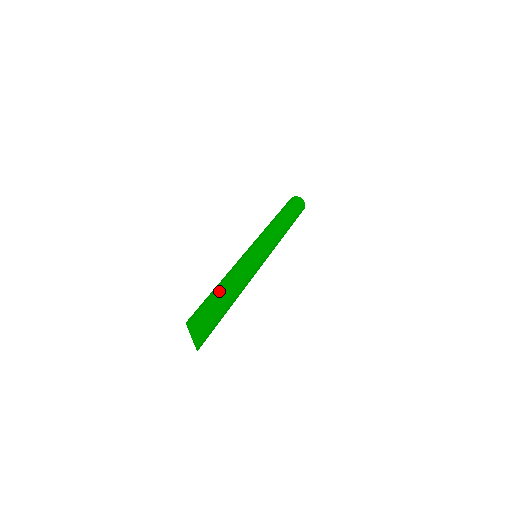
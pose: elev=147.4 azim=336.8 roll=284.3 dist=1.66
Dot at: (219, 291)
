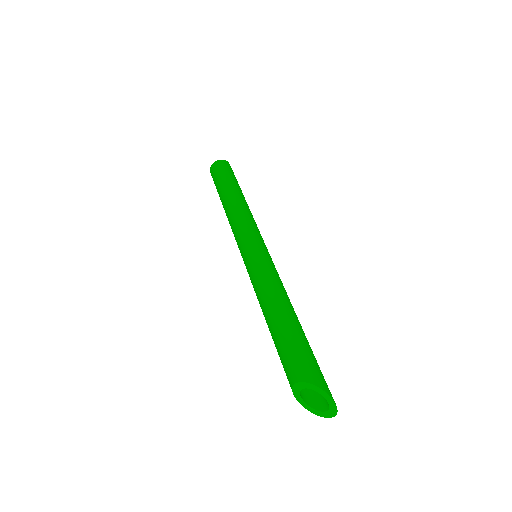
Dot at: (298, 325)
